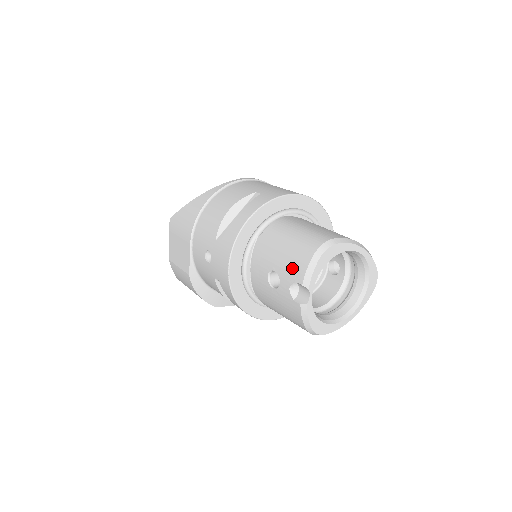
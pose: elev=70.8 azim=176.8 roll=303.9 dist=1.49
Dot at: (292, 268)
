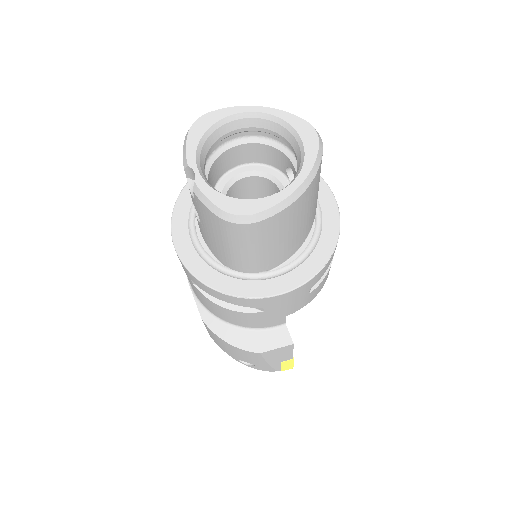
Dot at: occluded
